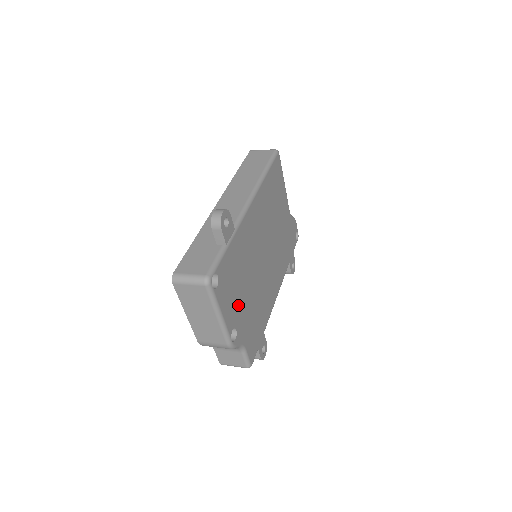
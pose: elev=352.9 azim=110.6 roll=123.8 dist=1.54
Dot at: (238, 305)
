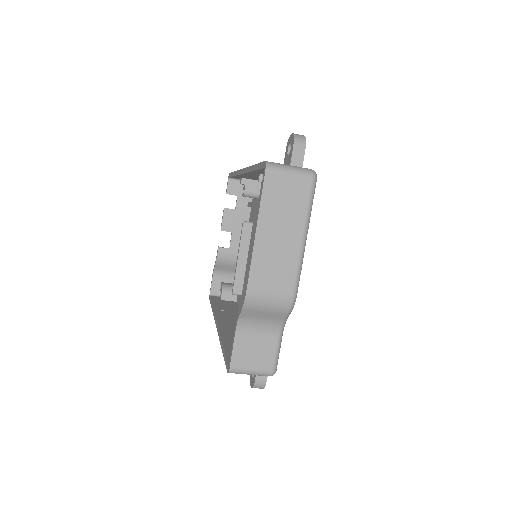
Dot at: occluded
